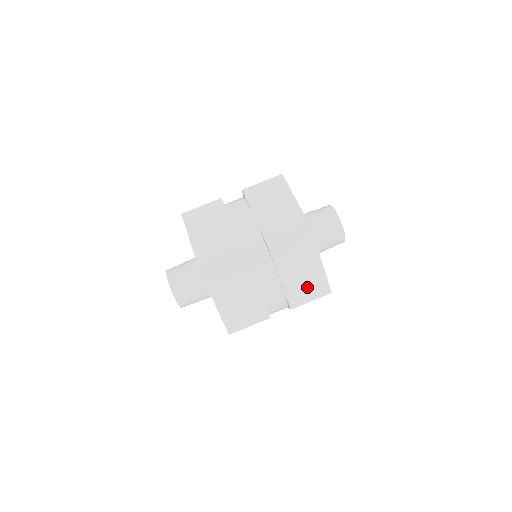
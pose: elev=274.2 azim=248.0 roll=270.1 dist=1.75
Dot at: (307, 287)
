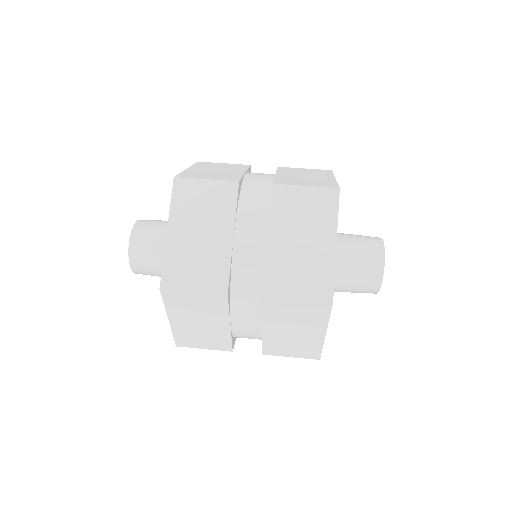
Dot at: (306, 182)
